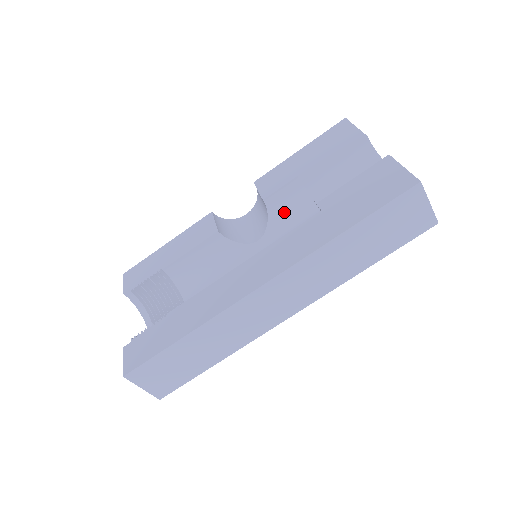
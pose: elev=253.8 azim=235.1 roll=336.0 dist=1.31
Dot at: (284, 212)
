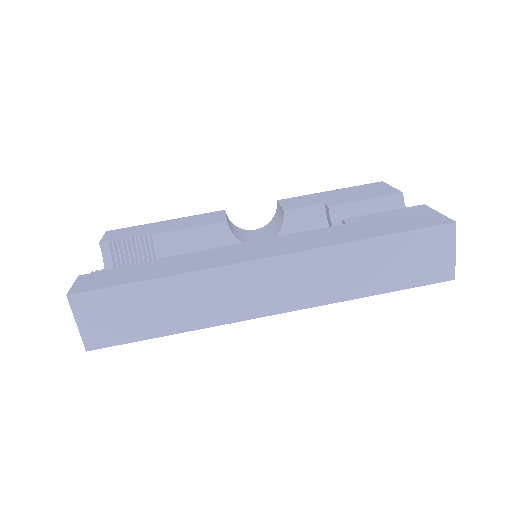
Dot at: (298, 231)
